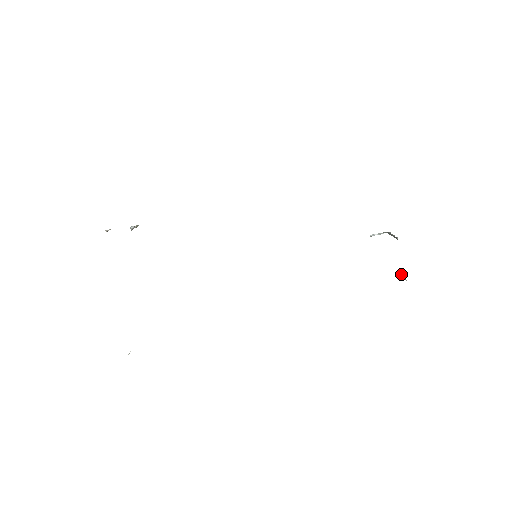
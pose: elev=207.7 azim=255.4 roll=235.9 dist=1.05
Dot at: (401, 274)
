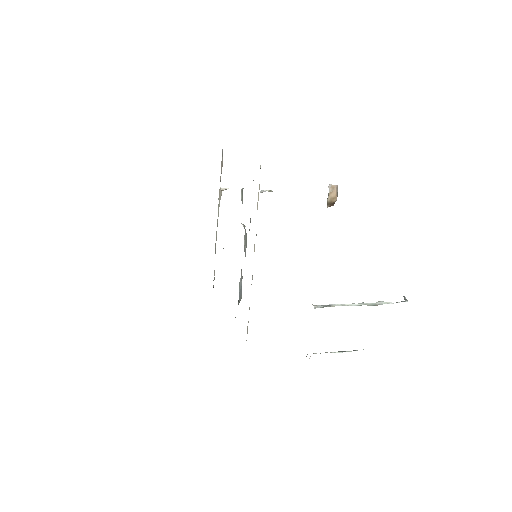
Dot at: (354, 350)
